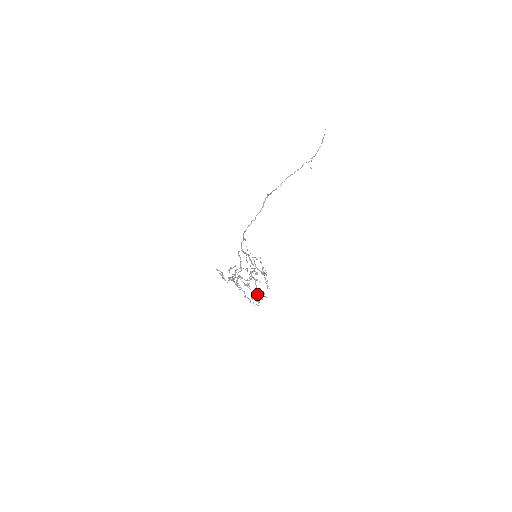
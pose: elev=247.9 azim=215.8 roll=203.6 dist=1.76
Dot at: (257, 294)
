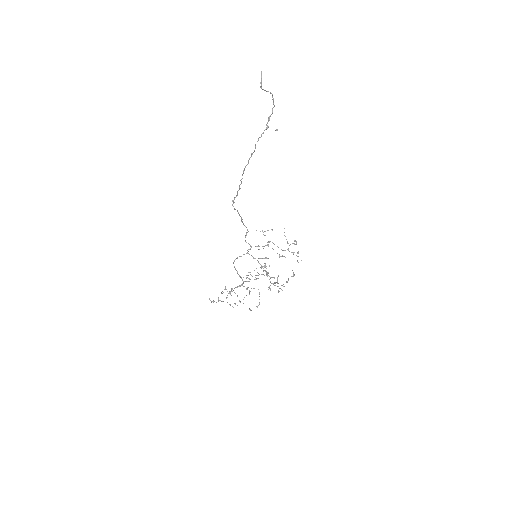
Dot at: (274, 285)
